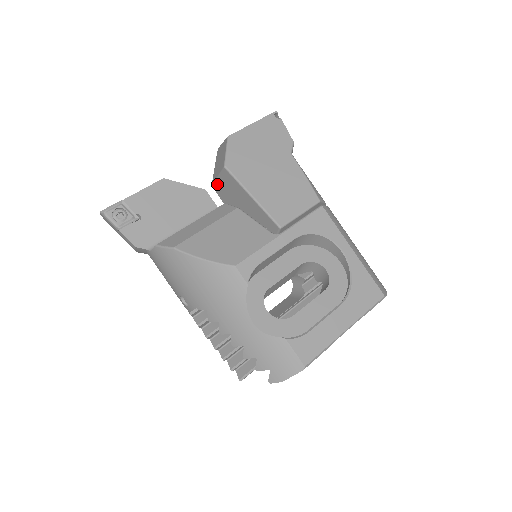
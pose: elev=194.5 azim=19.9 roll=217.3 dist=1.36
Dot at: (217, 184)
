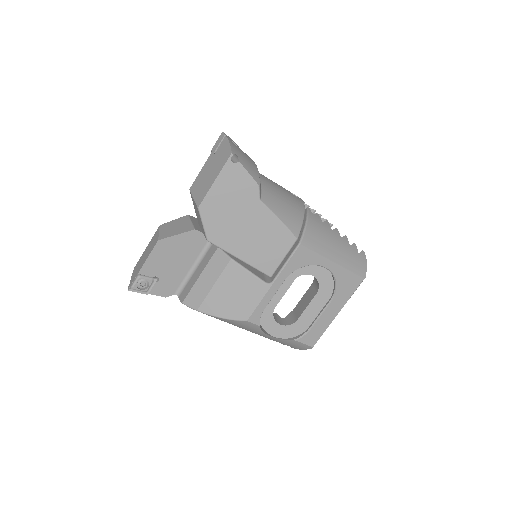
Dot at: occluded
